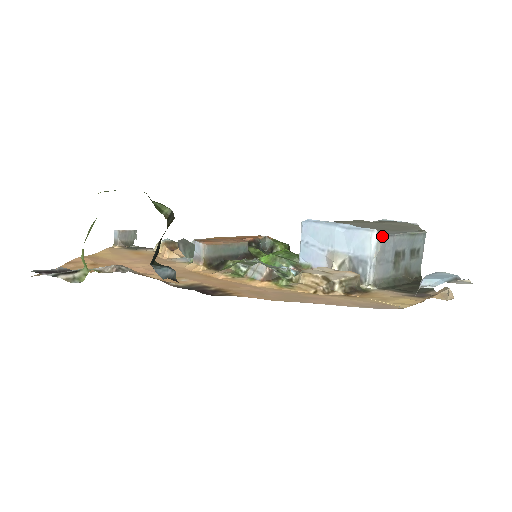
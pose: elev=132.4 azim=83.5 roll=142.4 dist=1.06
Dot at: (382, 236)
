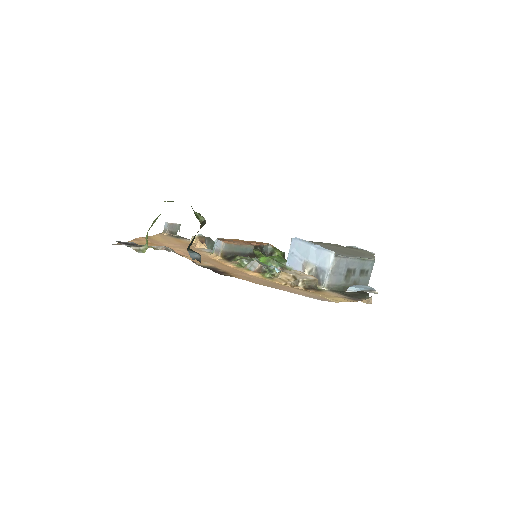
Dot at: (338, 257)
